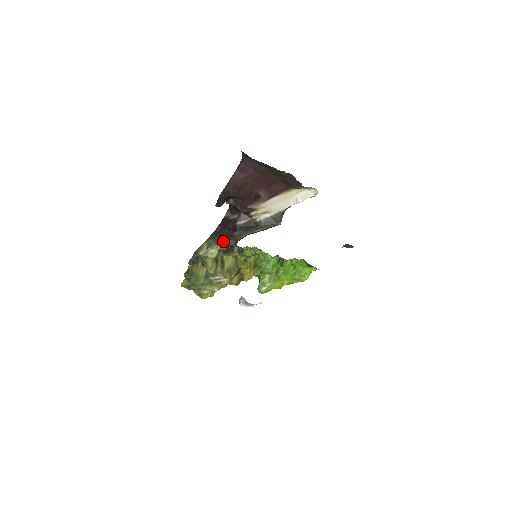
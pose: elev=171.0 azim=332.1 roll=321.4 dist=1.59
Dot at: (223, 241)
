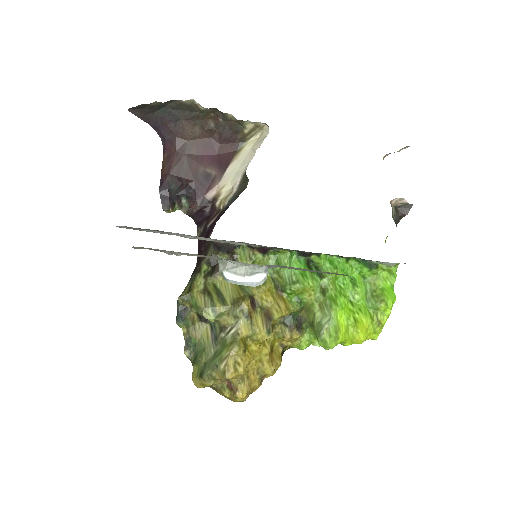
Dot at: (204, 262)
